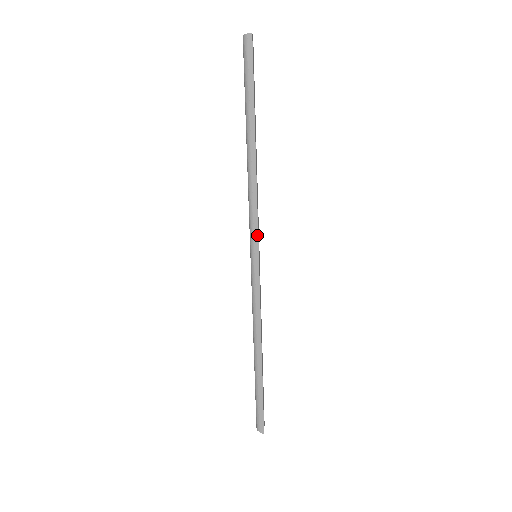
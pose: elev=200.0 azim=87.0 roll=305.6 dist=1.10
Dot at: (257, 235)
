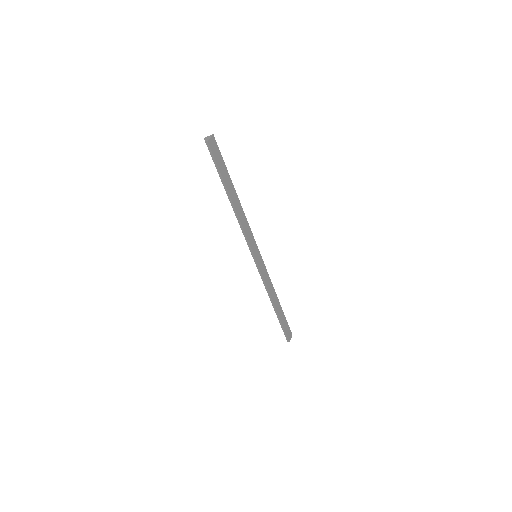
Dot at: (250, 248)
